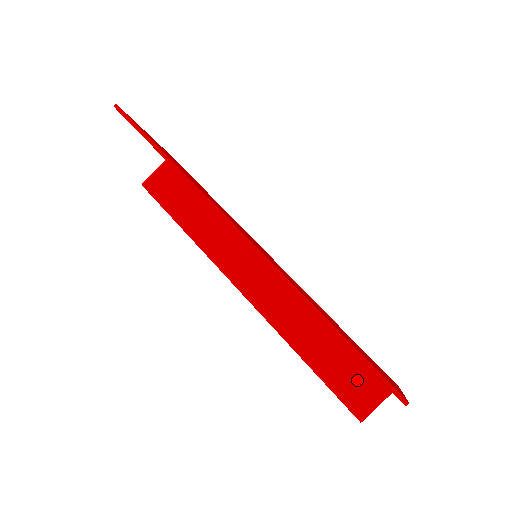
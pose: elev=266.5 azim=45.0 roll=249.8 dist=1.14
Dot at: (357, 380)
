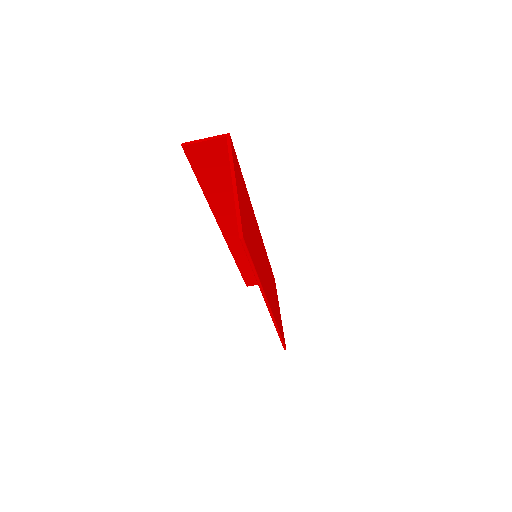
Dot at: occluded
